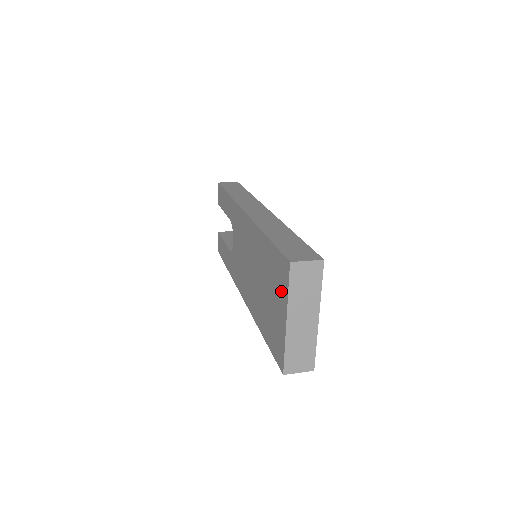
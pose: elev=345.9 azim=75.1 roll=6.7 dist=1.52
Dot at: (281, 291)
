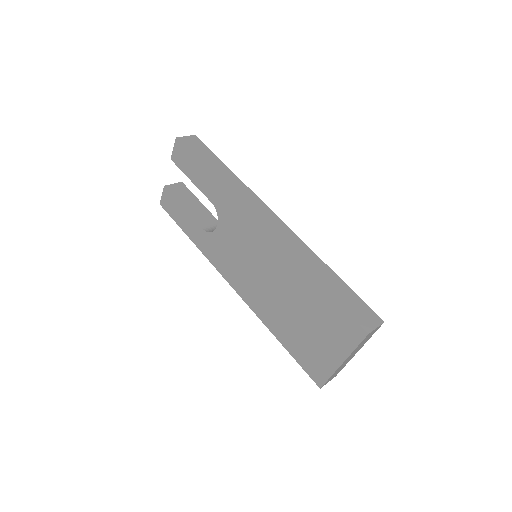
Dot at: (340, 340)
